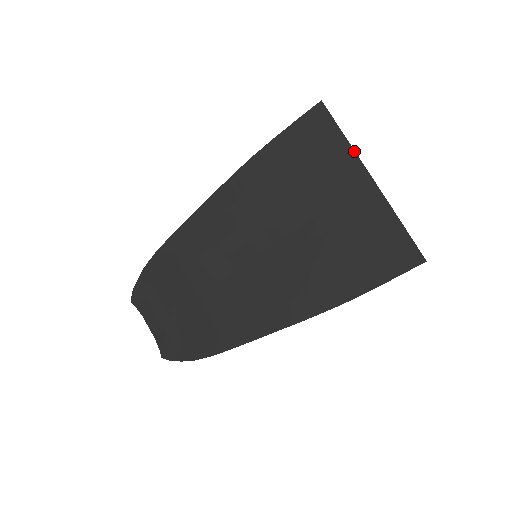
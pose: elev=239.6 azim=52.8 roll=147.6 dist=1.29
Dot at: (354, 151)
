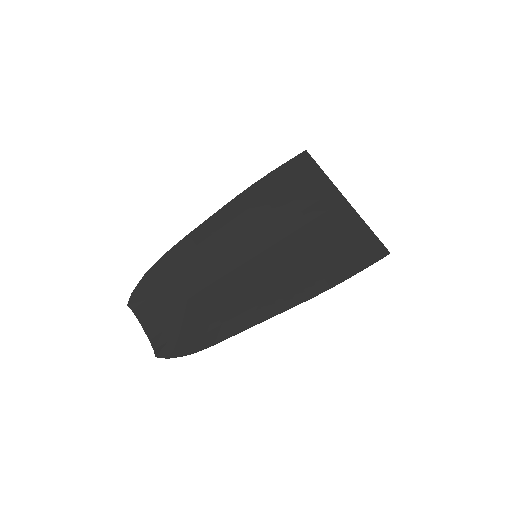
Dot at: (331, 181)
